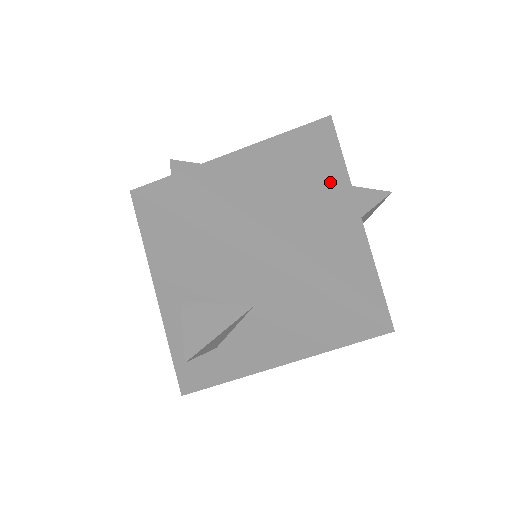
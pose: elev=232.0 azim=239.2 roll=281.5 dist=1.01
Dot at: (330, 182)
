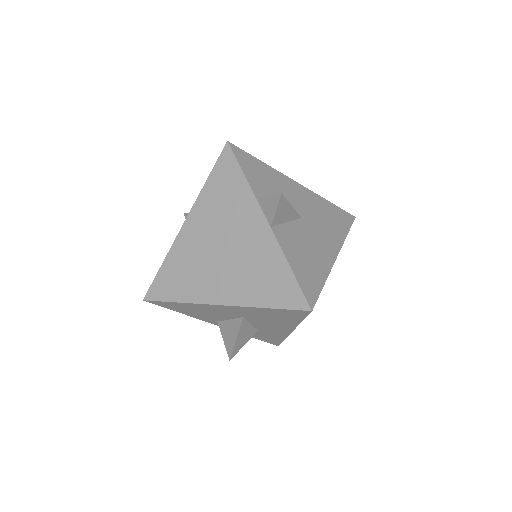
Dot at: (242, 211)
